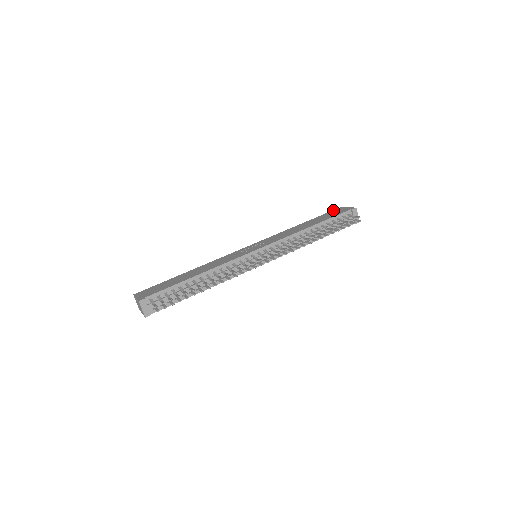
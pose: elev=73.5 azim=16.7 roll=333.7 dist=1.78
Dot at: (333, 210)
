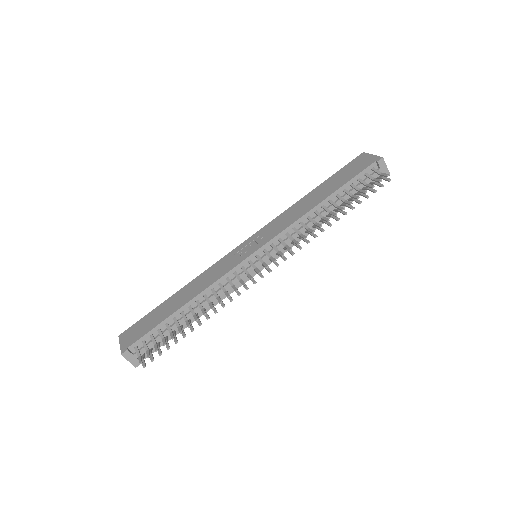
Dot at: (352, 161)
